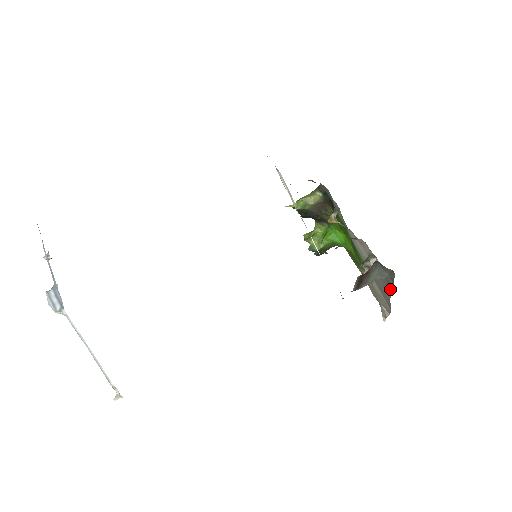
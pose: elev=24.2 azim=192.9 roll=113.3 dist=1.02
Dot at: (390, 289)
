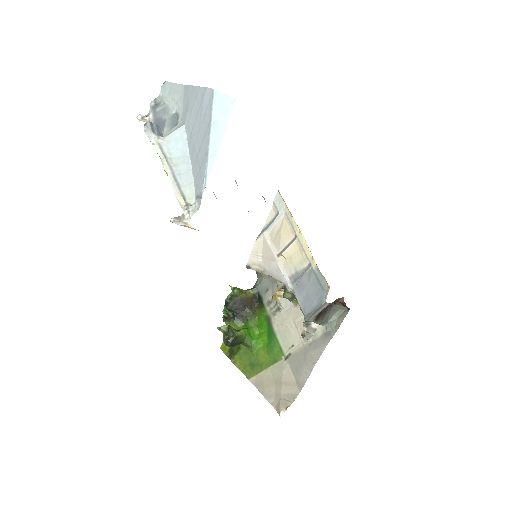
Dot at: (327, 341)
